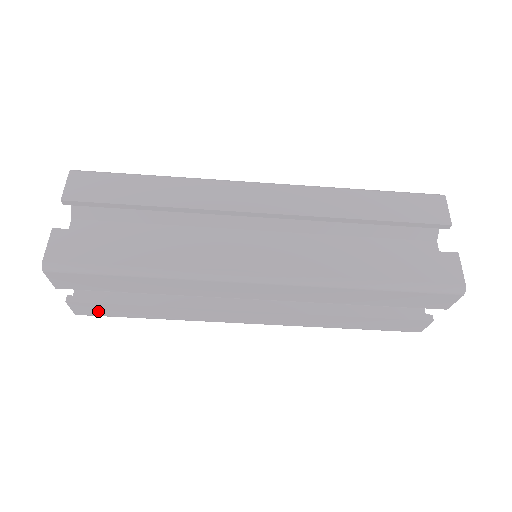
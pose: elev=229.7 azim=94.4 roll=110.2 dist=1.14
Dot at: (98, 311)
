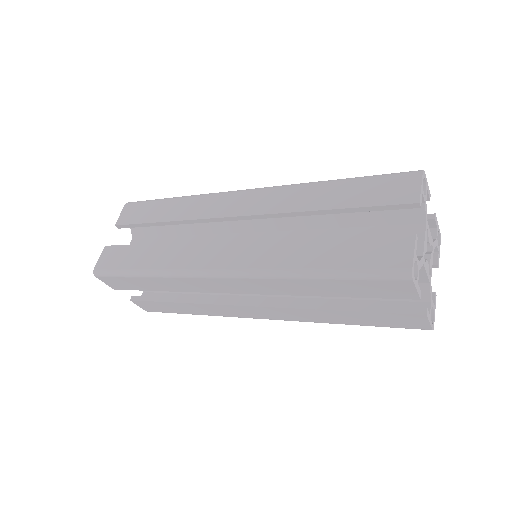
Dot at: occluded
